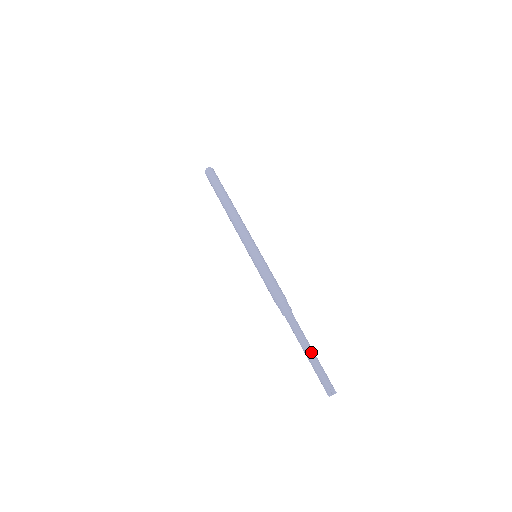
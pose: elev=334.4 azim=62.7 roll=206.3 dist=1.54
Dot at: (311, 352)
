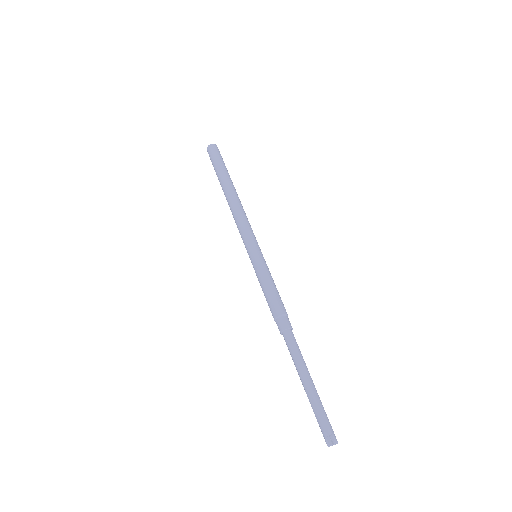
Dot at: (309, 386)
